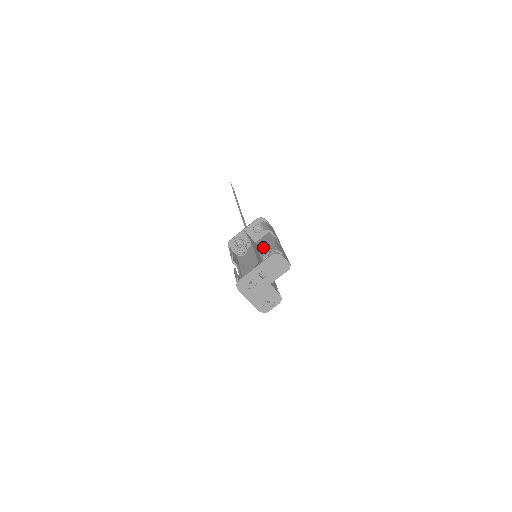
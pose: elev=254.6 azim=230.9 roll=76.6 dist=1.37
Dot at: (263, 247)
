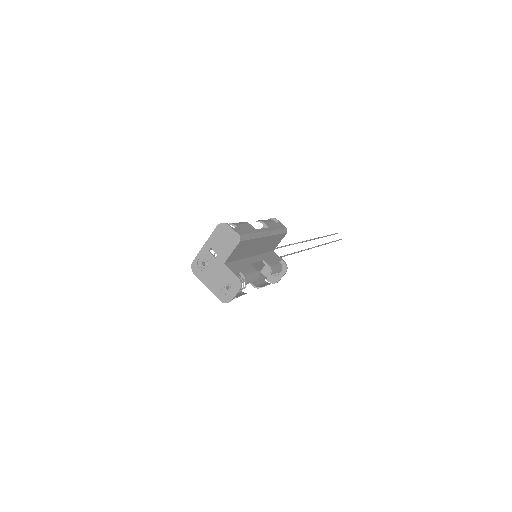
Dot at: occluded
